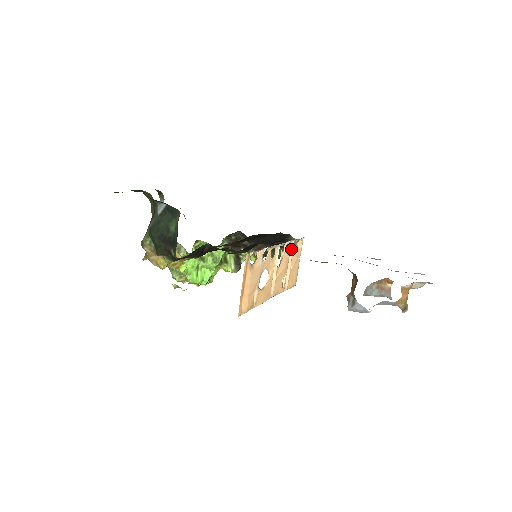
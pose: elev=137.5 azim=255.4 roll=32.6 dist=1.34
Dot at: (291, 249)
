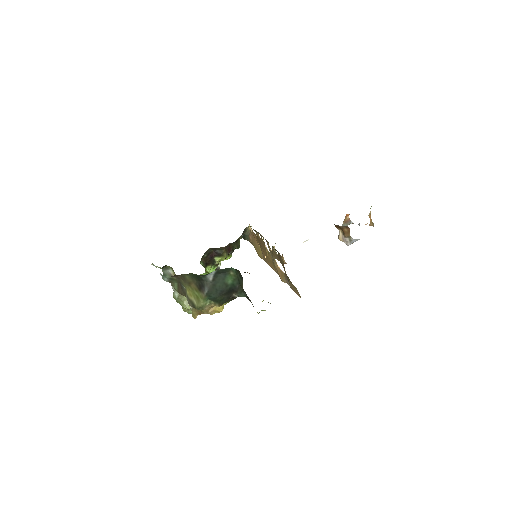
Dot at: (257, 235)
